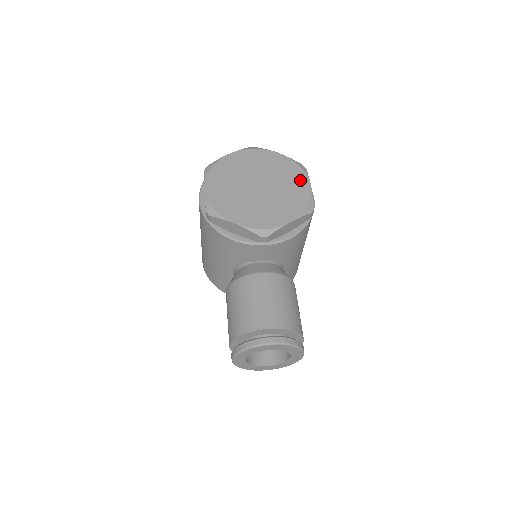
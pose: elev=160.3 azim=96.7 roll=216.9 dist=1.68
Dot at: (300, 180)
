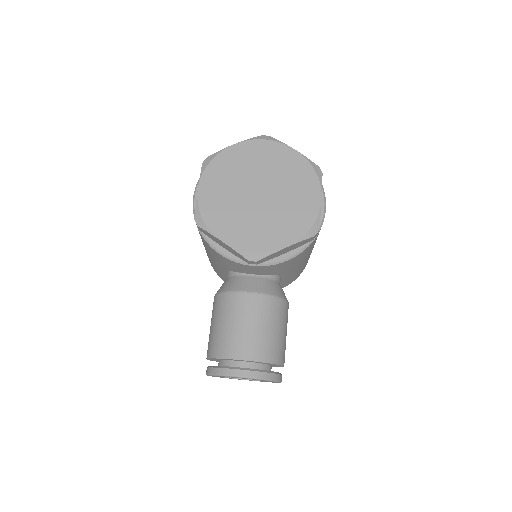
Dot at: (310, 191)
